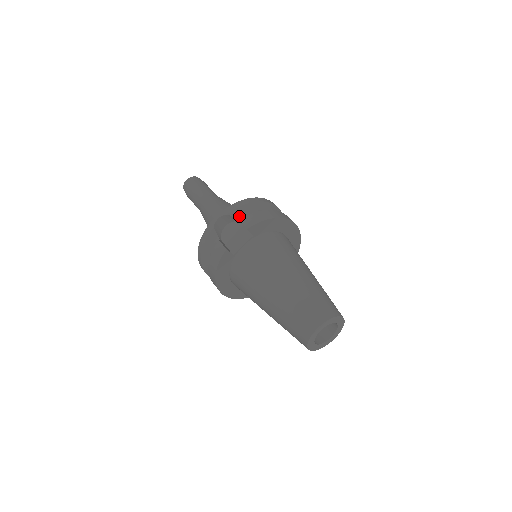
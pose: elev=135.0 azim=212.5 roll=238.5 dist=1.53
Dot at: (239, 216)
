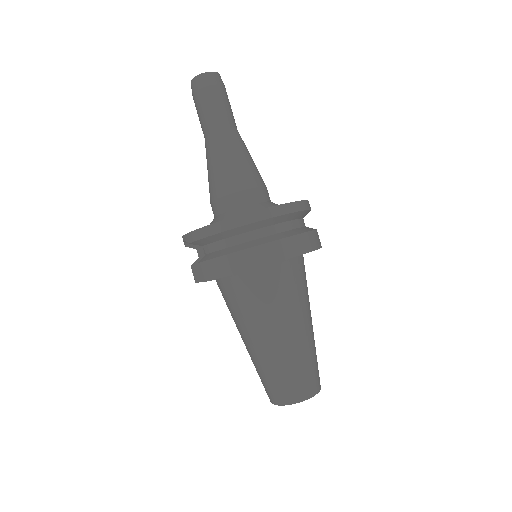
Dot at: (205, 244)
